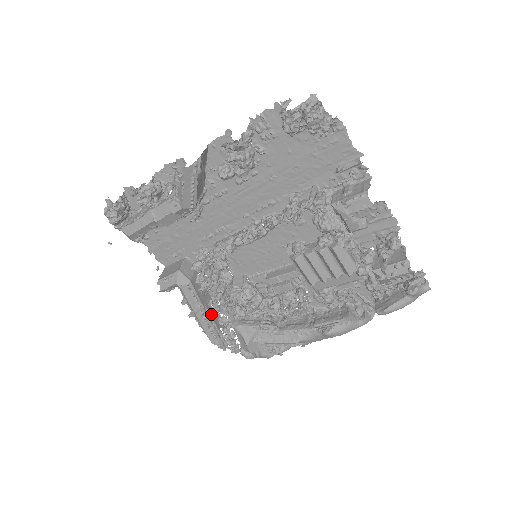
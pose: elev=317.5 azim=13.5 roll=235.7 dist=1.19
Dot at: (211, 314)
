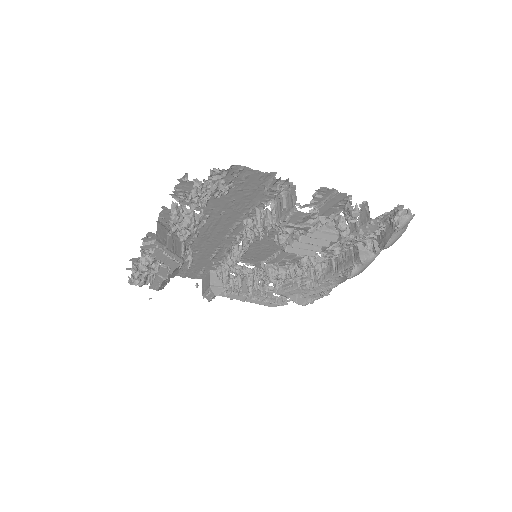
Dot at: (258, 292)
